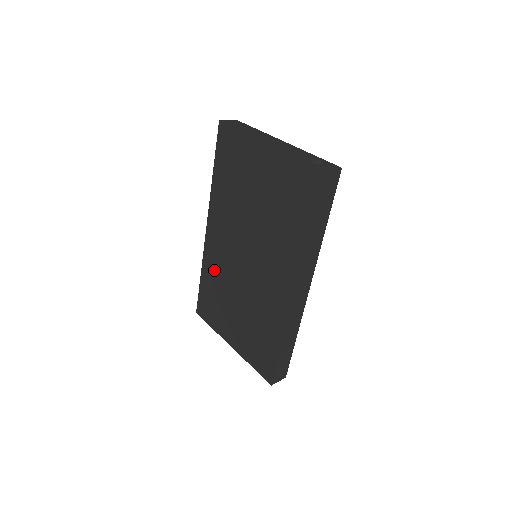
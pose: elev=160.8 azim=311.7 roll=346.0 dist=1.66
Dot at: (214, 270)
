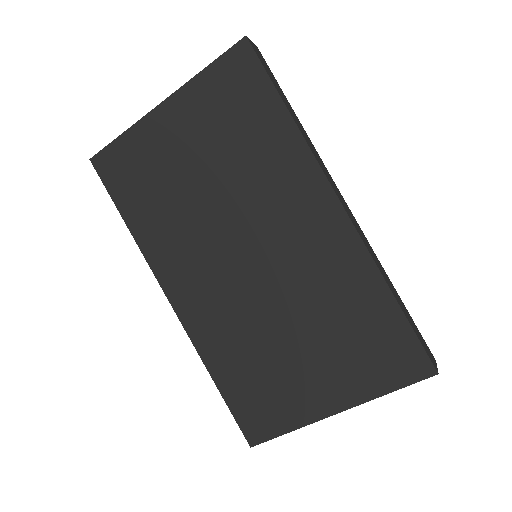
Dot at: (223, 341)
